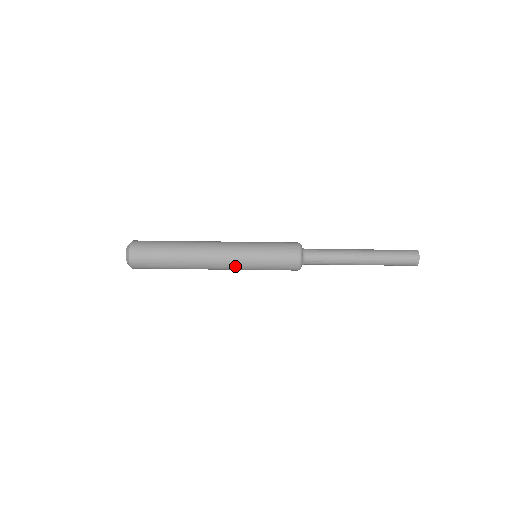
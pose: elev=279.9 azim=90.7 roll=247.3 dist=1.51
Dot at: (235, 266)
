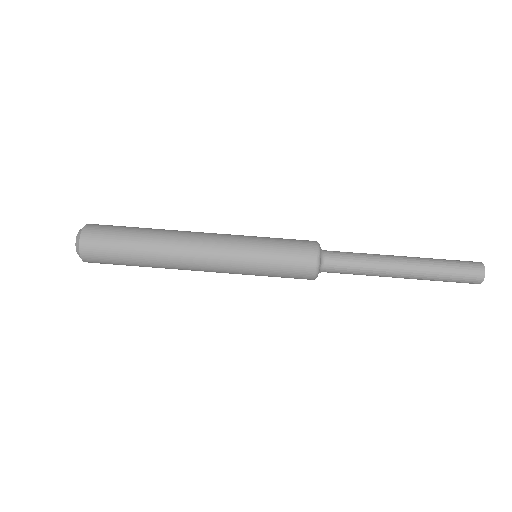
Dot at: (226, 266)
